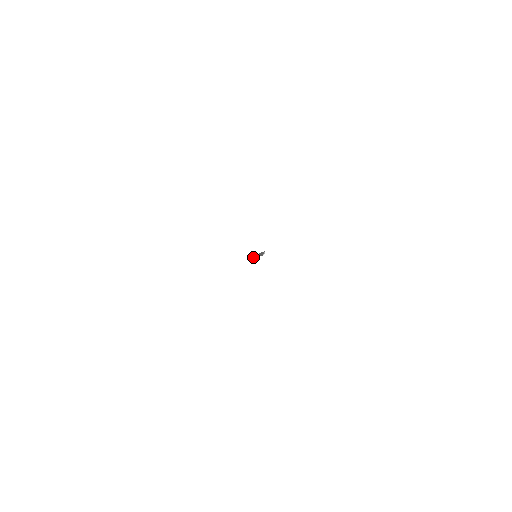
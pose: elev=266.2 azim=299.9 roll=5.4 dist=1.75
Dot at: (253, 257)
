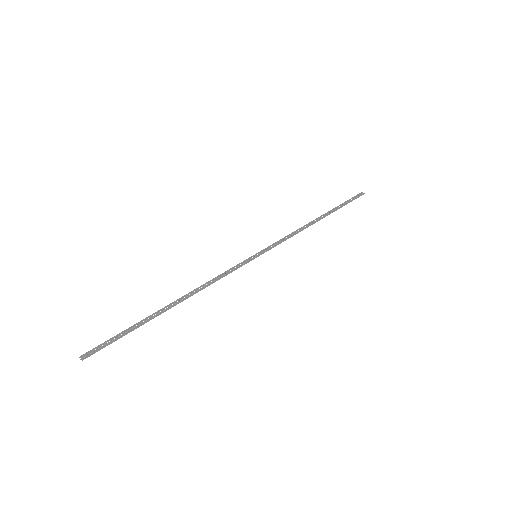
Dot at: (295, 231)
